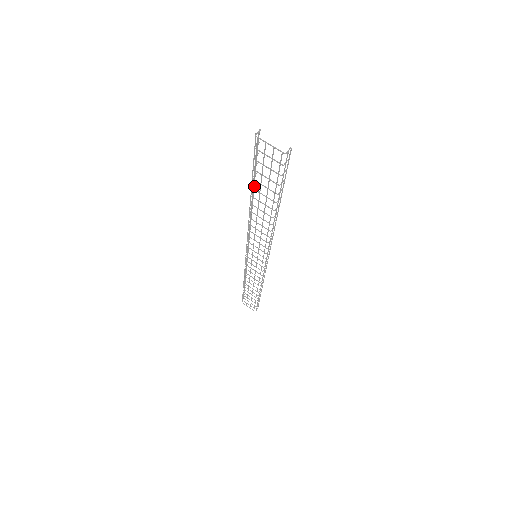
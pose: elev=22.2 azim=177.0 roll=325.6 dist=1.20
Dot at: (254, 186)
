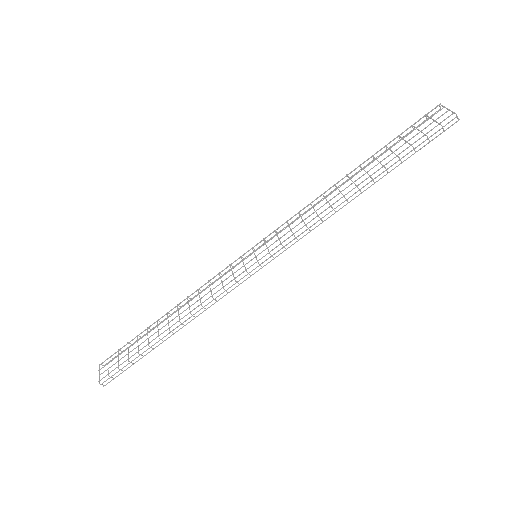
Dot at: occluded
